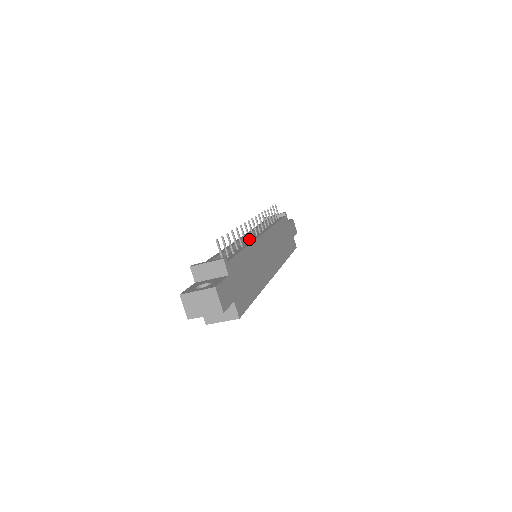
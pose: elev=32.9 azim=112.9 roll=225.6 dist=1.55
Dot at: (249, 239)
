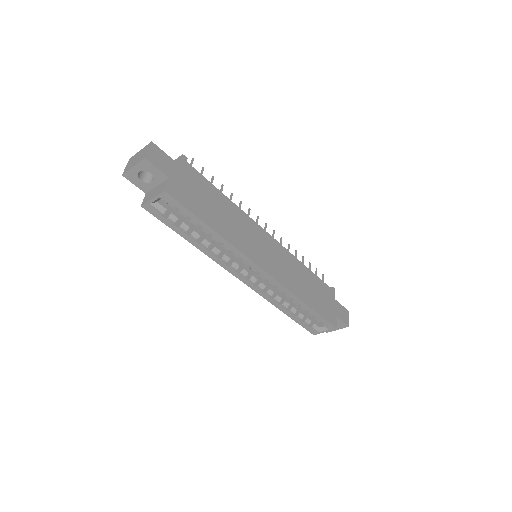
Dot at: occluded
